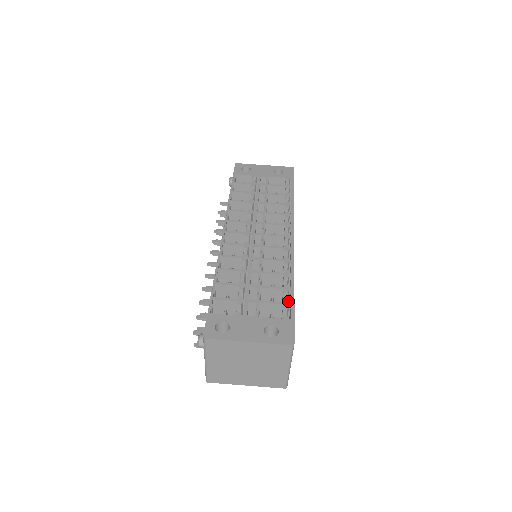
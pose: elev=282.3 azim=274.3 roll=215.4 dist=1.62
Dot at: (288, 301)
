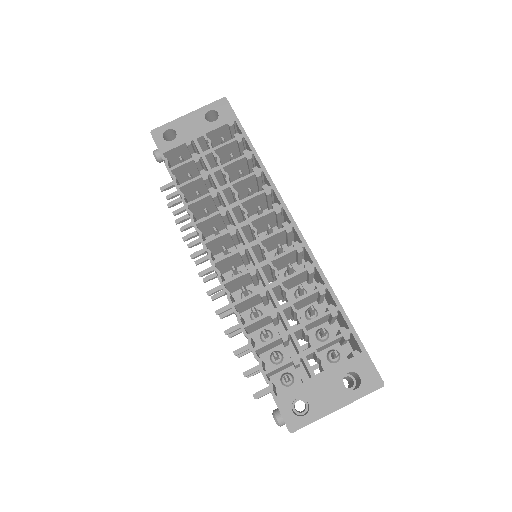
Dot at: (345, 328)
